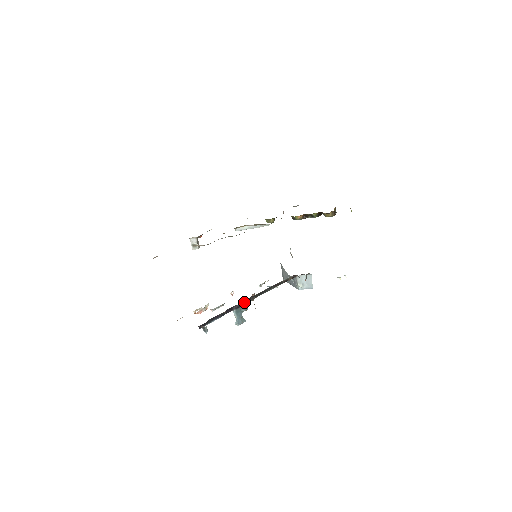
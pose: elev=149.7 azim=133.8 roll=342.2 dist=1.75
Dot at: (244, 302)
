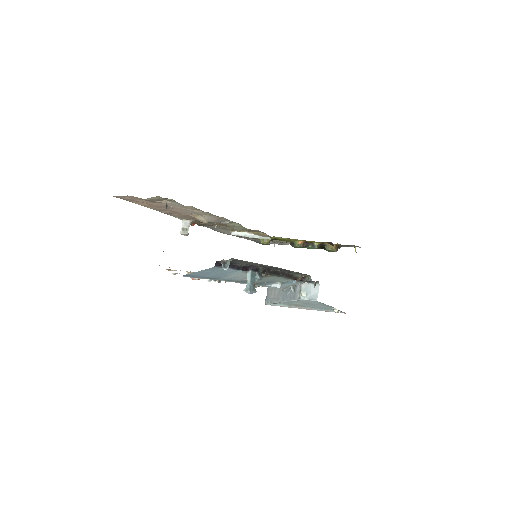
Dot at: (261, 269)
